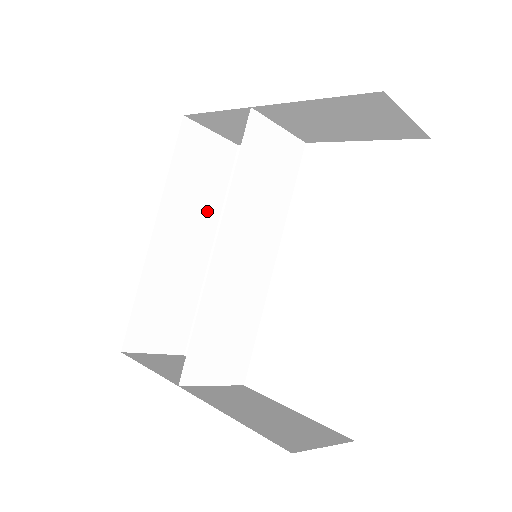
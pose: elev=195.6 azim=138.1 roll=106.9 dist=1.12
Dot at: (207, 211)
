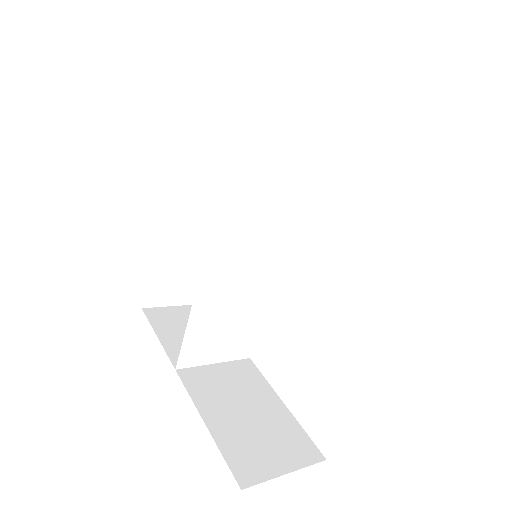
Dot at: occluded
